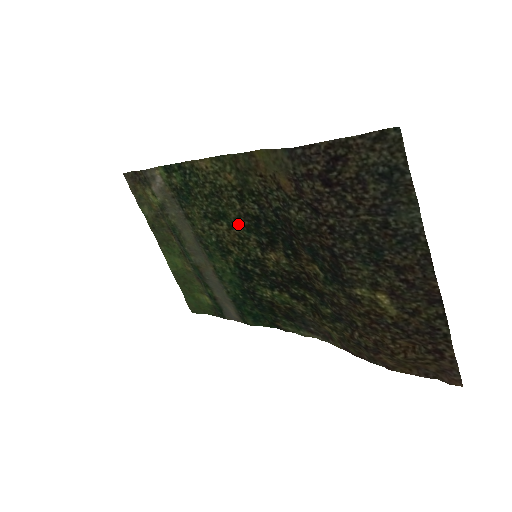
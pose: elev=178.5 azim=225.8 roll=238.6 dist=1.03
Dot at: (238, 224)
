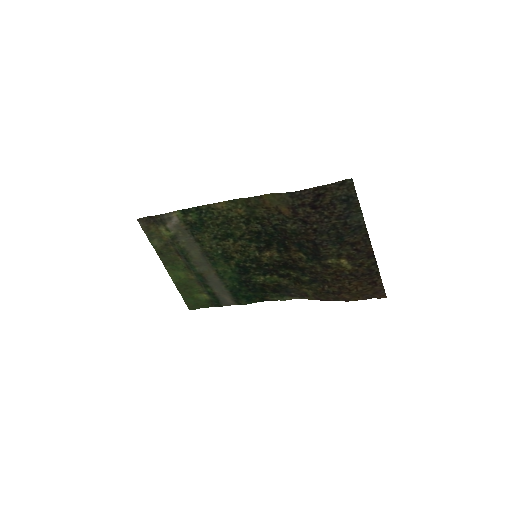
Dot at: (242, 239)
